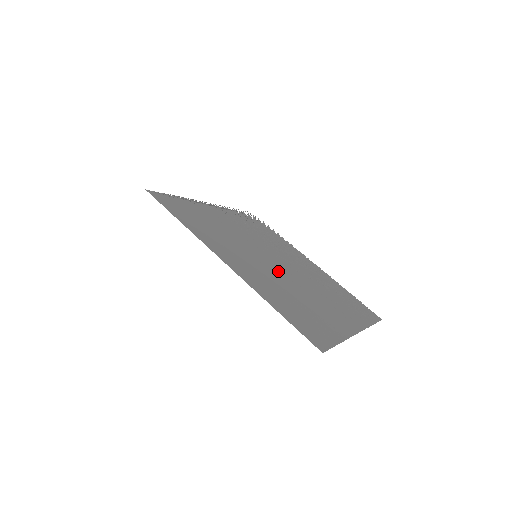
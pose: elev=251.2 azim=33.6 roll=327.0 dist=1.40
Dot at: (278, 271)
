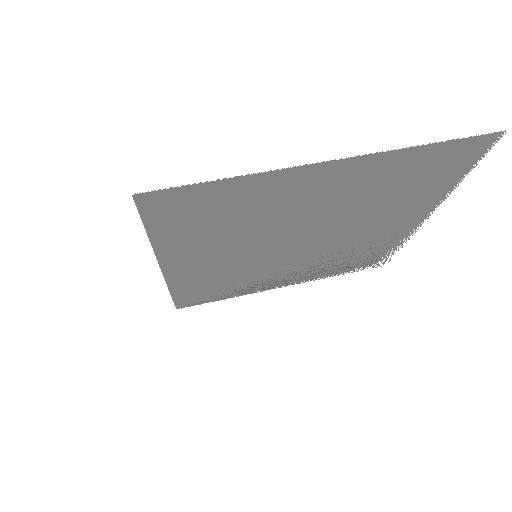
Dot at: (270, 240)
